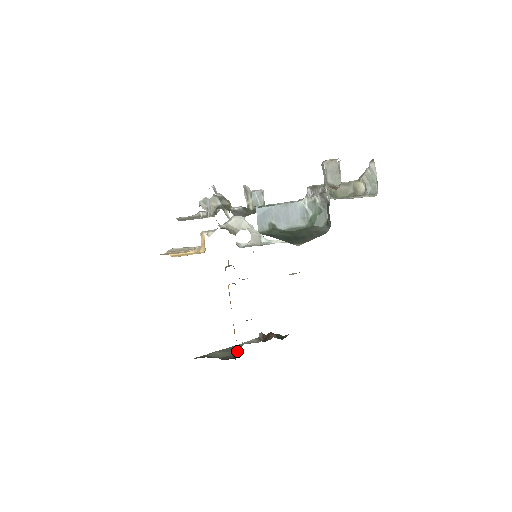
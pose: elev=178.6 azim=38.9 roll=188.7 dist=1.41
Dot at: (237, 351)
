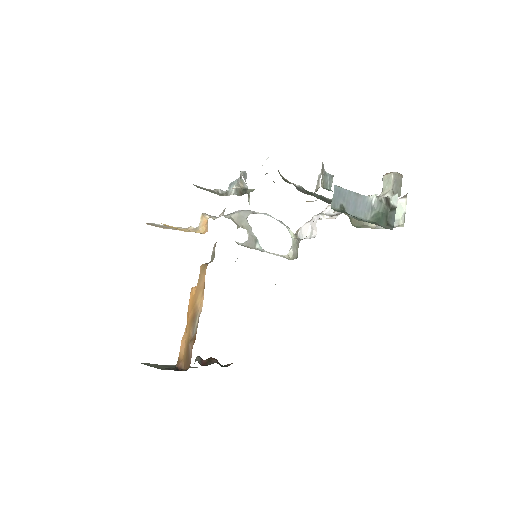
Dot at: (183, 364)
